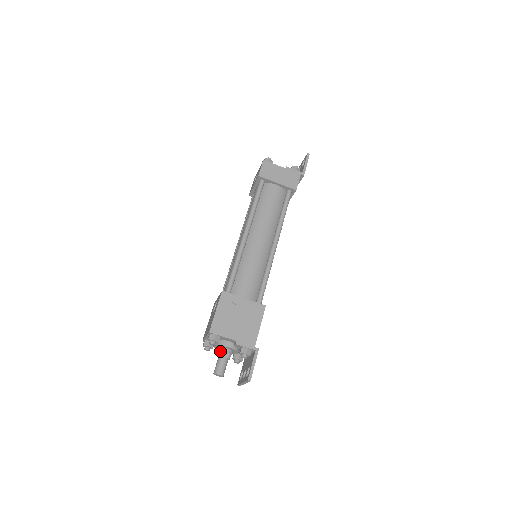
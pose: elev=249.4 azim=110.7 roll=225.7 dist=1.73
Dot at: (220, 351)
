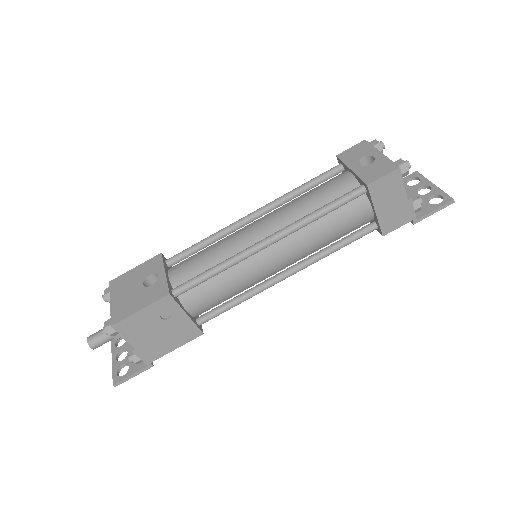
Dot at: occluded
